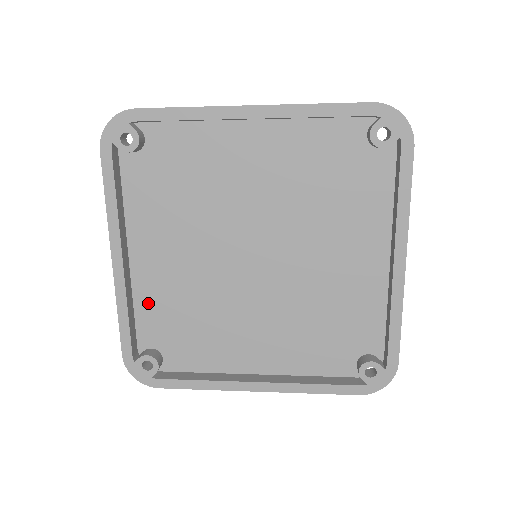
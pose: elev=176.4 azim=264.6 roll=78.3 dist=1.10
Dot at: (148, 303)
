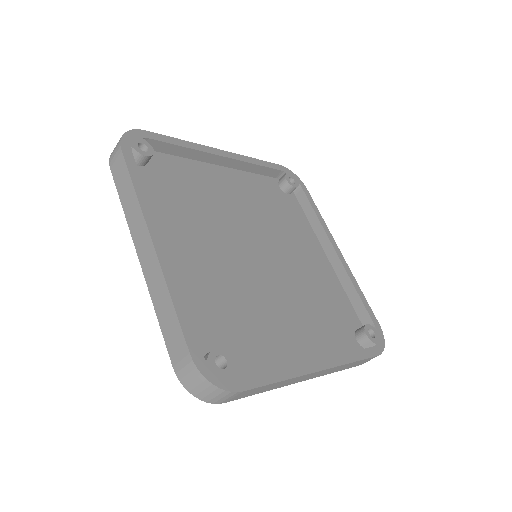
Dot at: (187, 300)
